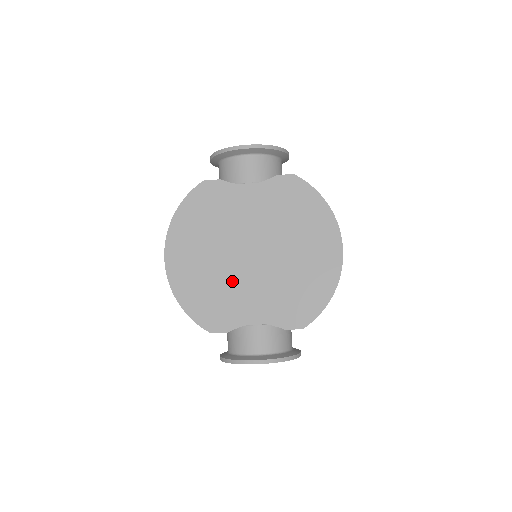
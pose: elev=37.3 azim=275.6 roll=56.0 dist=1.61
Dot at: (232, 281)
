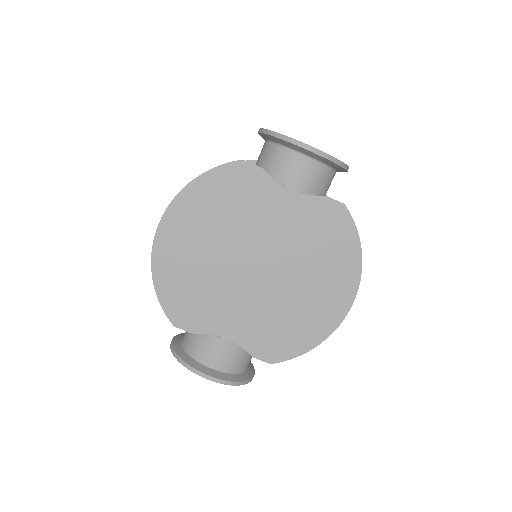
Dot at: (222, 285)
